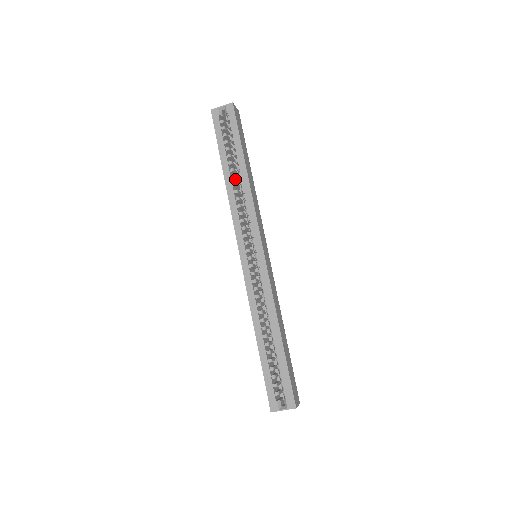
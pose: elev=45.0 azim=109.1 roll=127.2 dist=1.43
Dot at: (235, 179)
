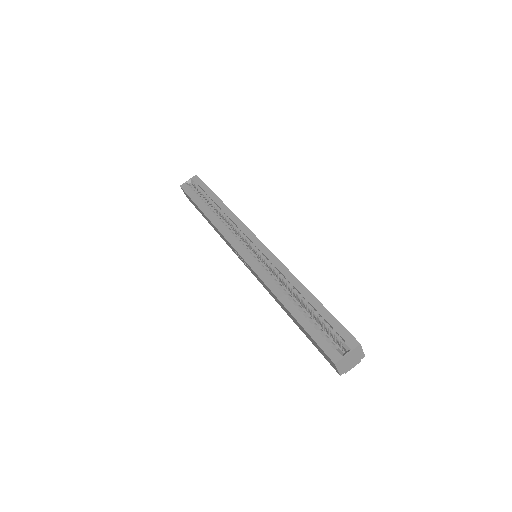
Dot at: occluded
